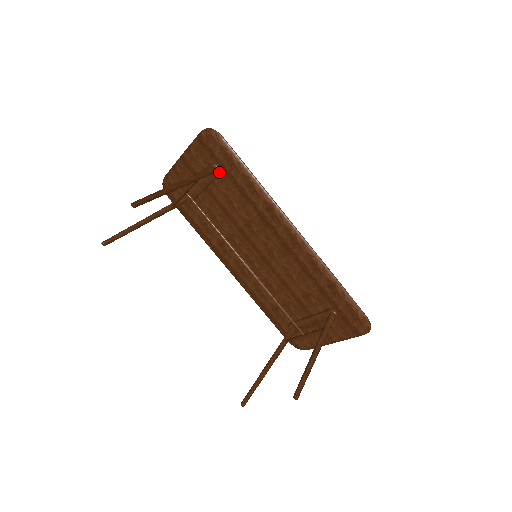
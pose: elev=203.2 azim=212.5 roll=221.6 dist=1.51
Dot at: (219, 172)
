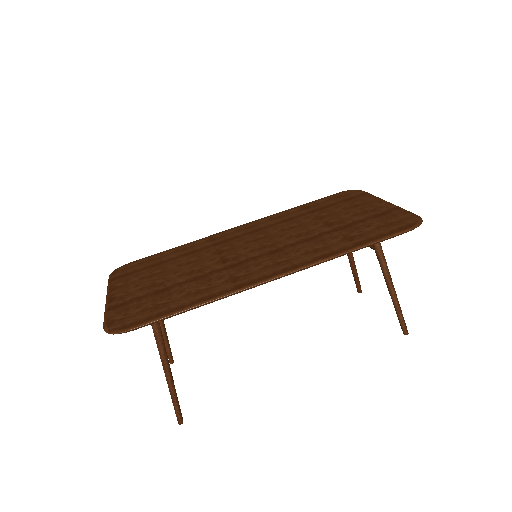
Dot at: occluded
